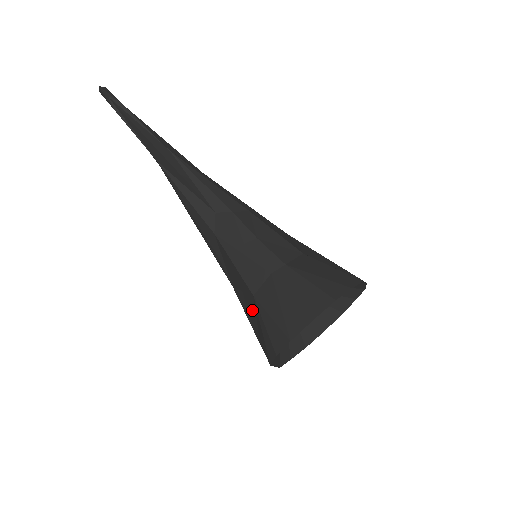
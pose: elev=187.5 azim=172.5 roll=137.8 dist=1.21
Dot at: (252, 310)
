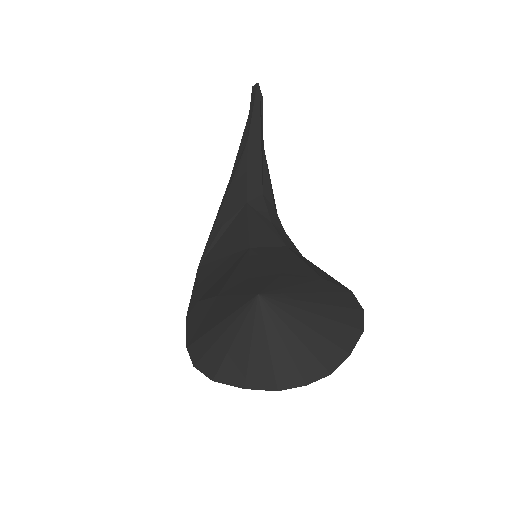
Dot at: (226, 266)
